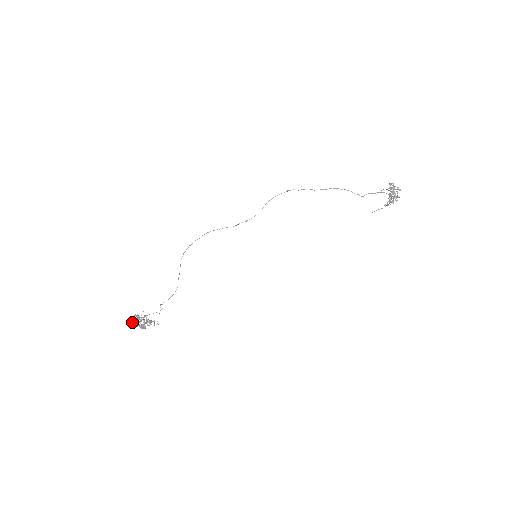
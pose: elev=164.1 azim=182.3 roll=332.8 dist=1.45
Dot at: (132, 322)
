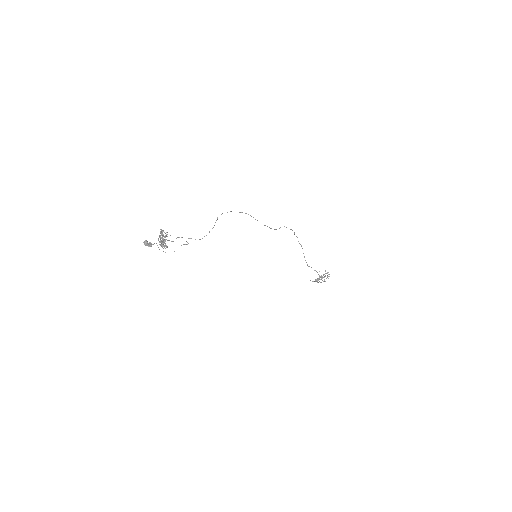
Dot at: (162, 234)
